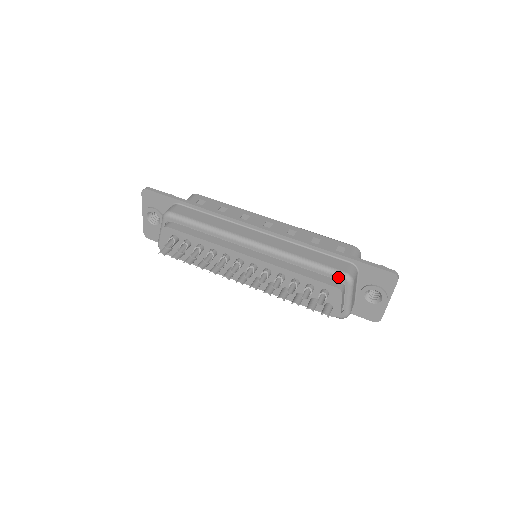
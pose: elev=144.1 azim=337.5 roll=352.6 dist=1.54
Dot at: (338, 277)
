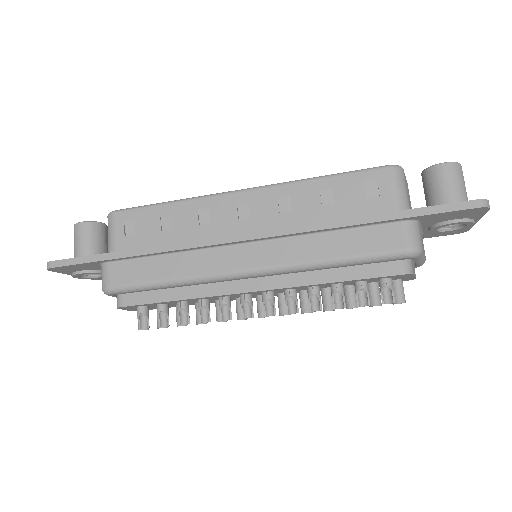
Dot at: (397, 259)
